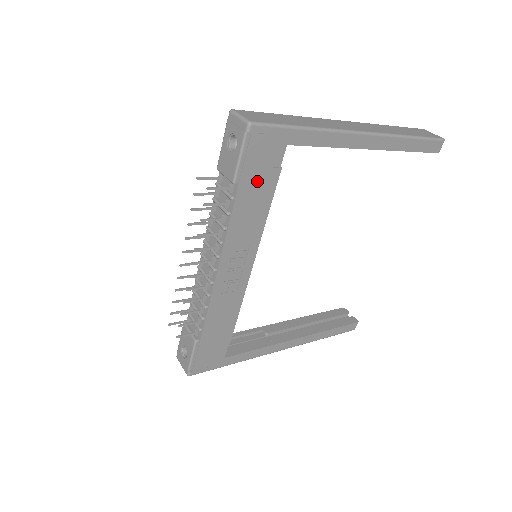
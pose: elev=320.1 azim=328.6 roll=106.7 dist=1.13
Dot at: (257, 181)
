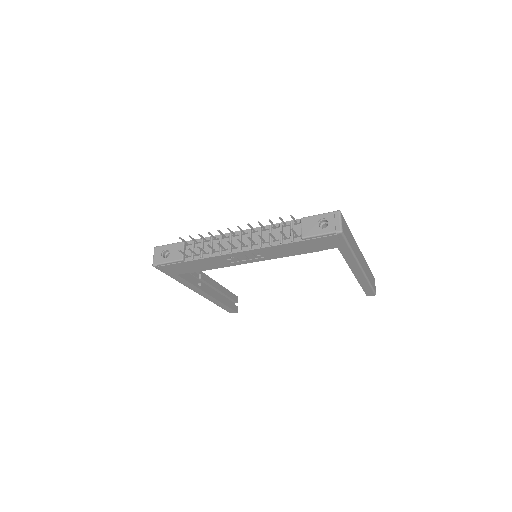
Dot at: (309, 246)
